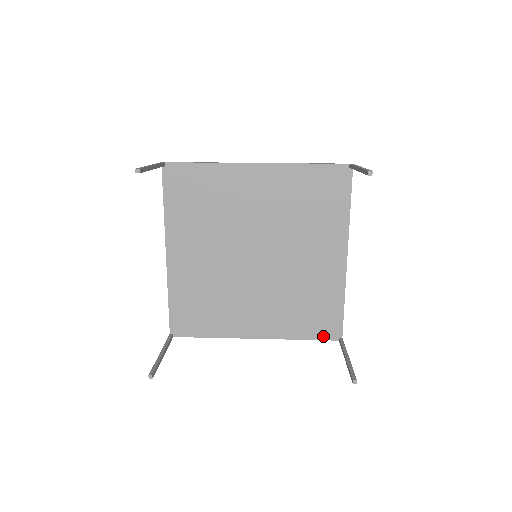
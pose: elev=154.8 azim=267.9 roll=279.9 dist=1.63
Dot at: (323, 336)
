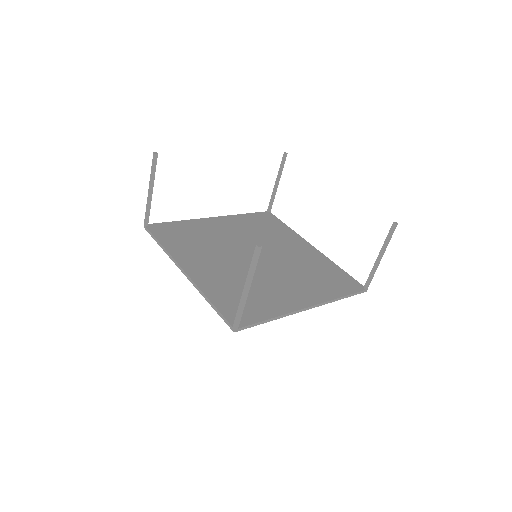
Dot at: (353, 290)
